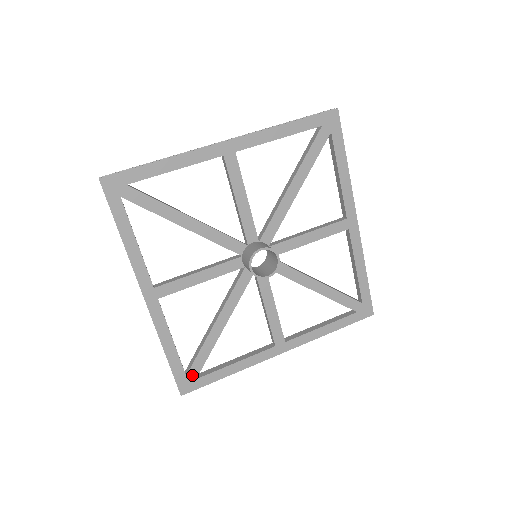
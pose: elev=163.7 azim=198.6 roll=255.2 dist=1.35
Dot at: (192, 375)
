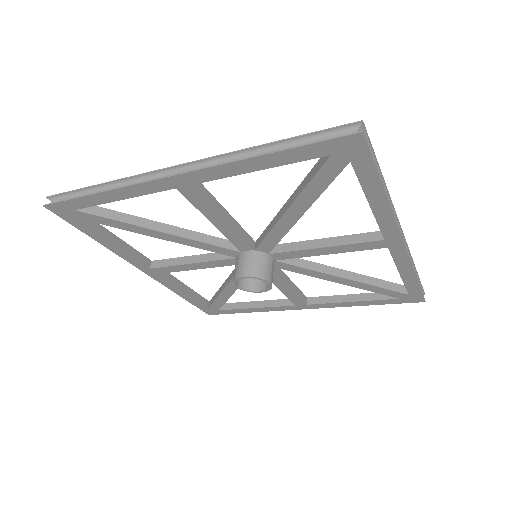
Dot at: (214, 308)
